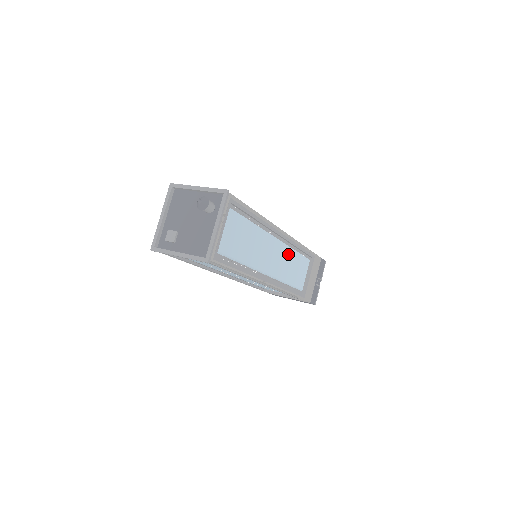
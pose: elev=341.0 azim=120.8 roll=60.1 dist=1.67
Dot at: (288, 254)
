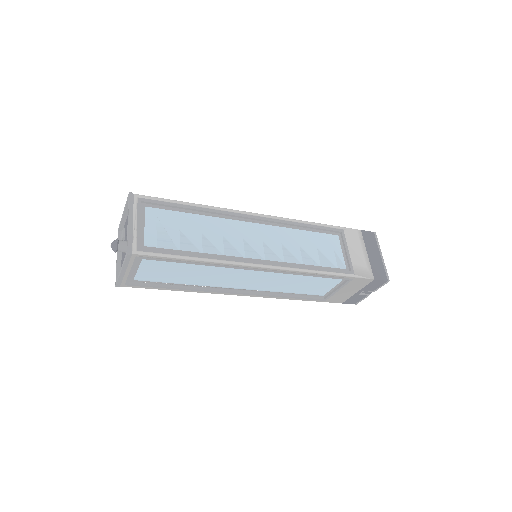
Dot at: (283, 277)
